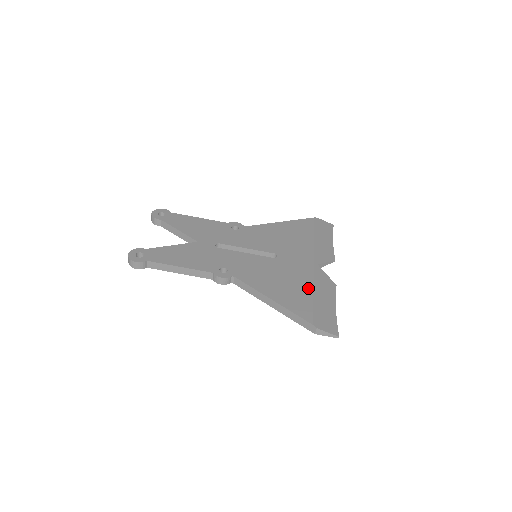
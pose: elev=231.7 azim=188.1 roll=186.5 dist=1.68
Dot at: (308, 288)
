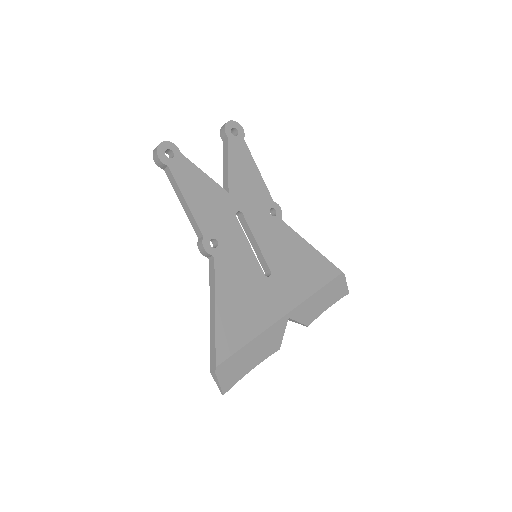
Dot at: (254, 331)
